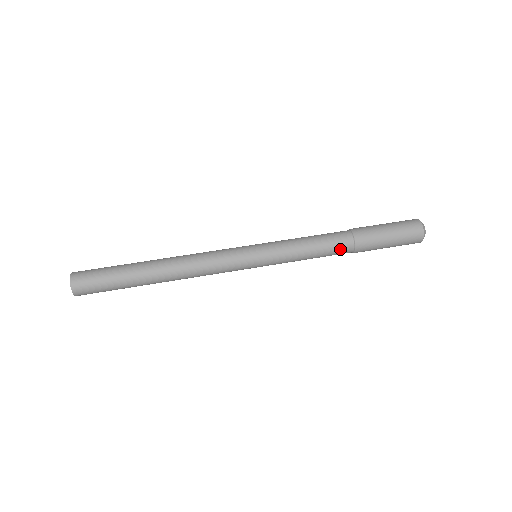
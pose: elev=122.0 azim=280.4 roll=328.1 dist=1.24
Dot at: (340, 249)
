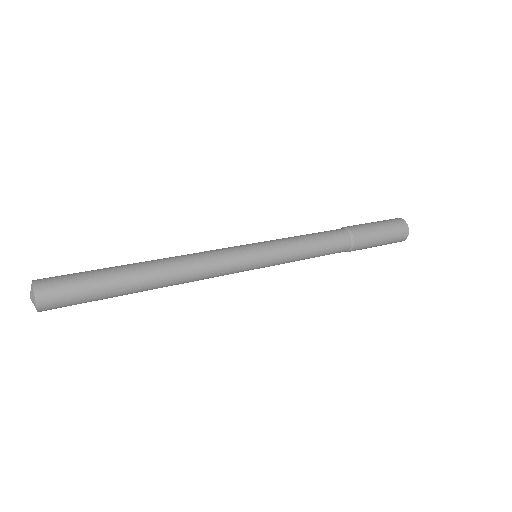
Dot at: (340, 244)
